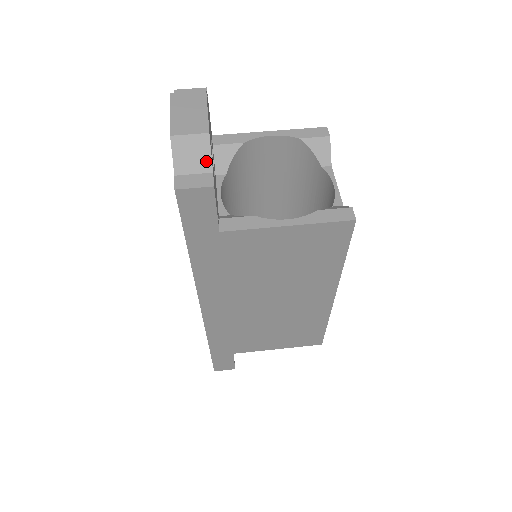
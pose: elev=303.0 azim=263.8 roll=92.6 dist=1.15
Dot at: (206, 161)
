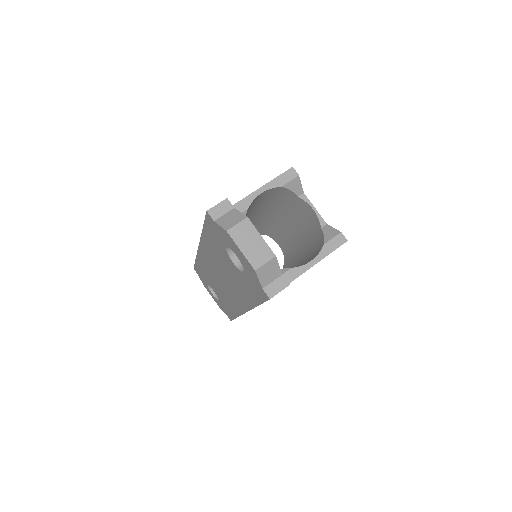
Dot at: (277, 271)
